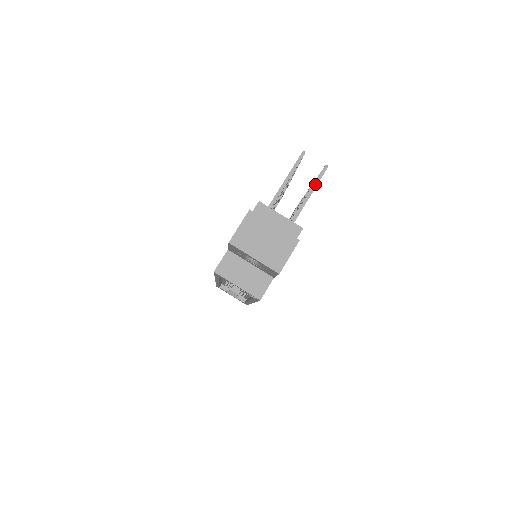
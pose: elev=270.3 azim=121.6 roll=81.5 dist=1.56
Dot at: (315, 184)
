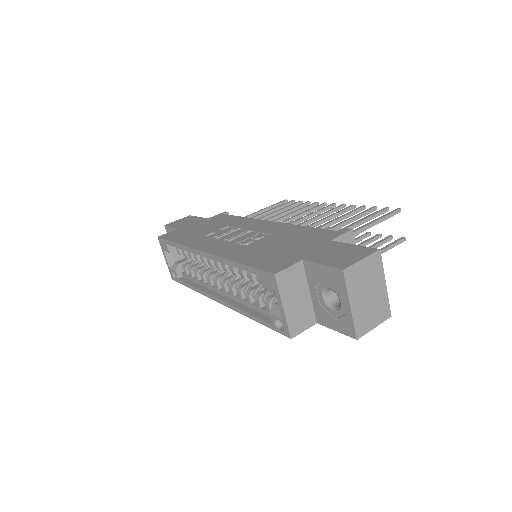
Dot at: (388, 248)
